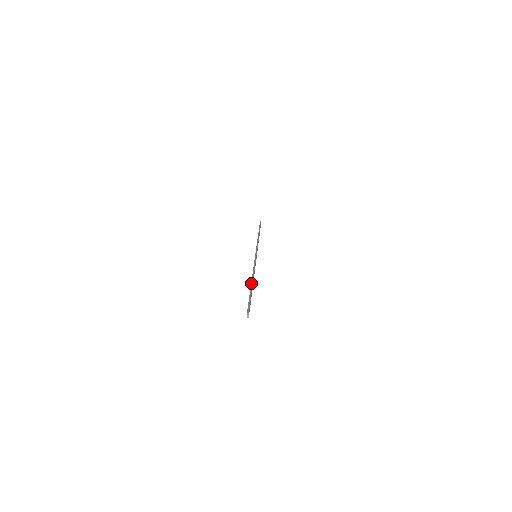
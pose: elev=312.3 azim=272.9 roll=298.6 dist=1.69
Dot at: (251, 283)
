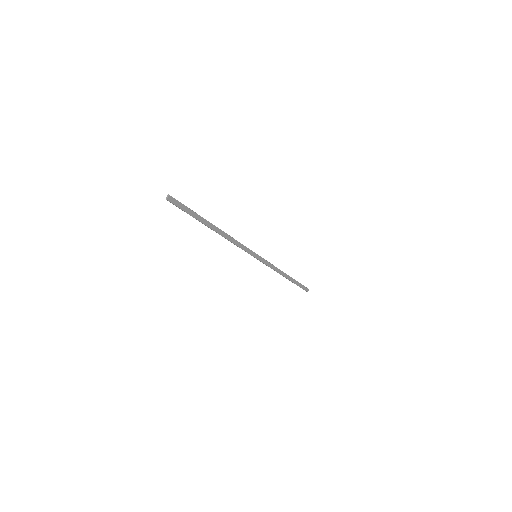
Dot at: occluded
